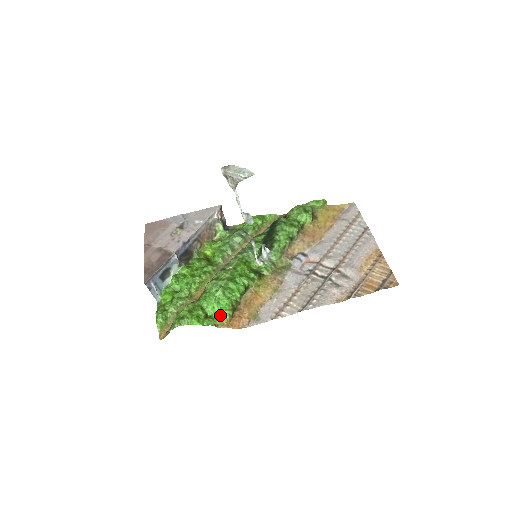
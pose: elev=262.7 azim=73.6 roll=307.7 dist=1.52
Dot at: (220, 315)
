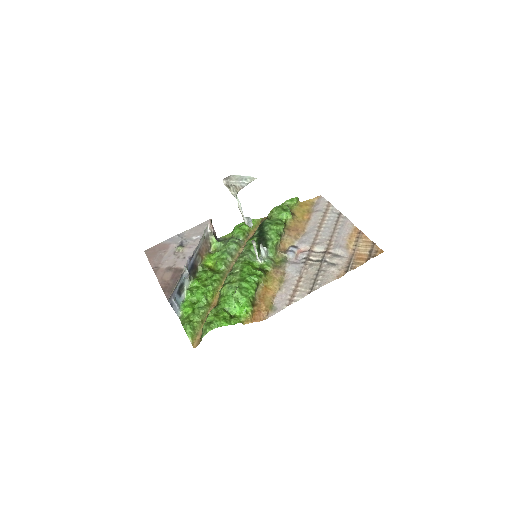
Dot at: (243, 312)
